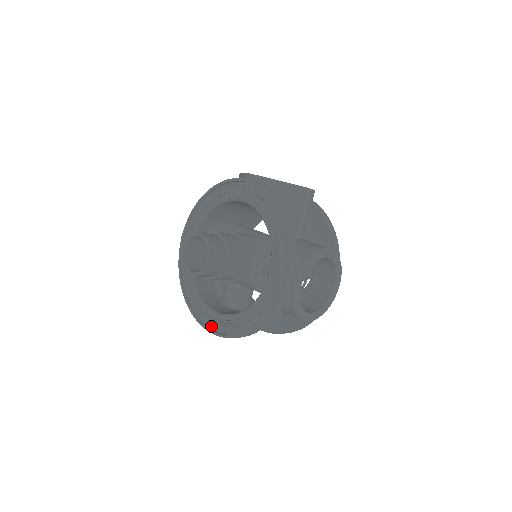
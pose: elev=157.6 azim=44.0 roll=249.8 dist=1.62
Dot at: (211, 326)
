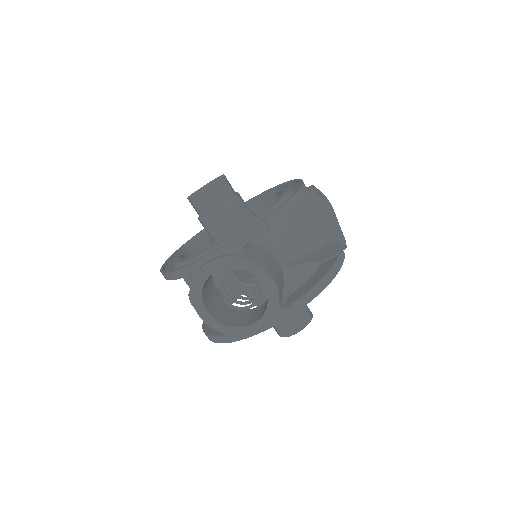
Dot at: occluded
